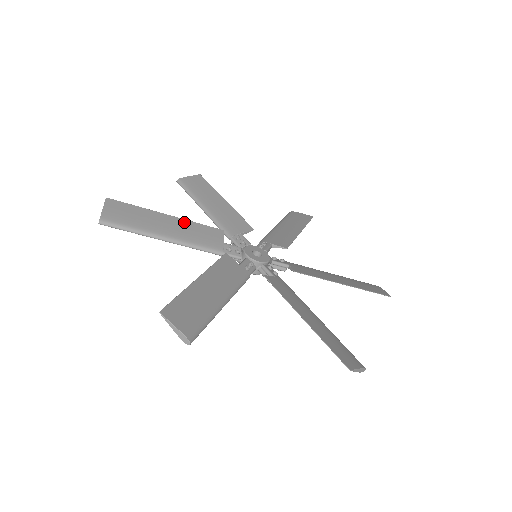
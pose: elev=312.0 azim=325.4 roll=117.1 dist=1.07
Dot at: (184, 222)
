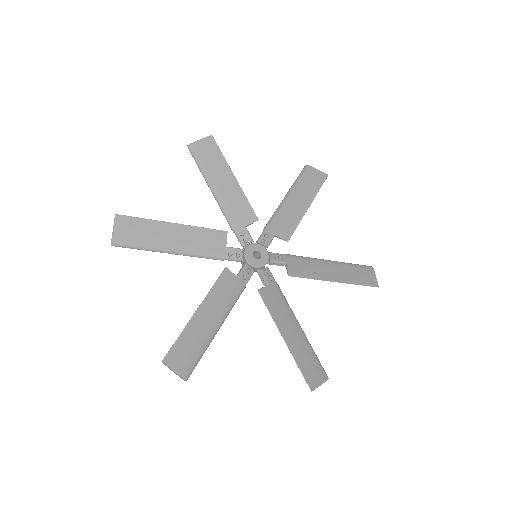
Dot at: (189, 229)
